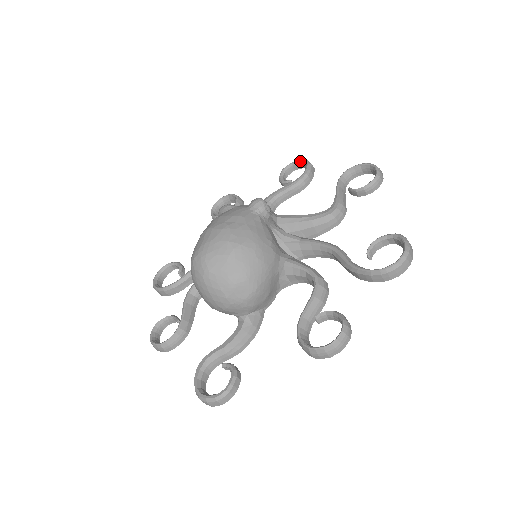
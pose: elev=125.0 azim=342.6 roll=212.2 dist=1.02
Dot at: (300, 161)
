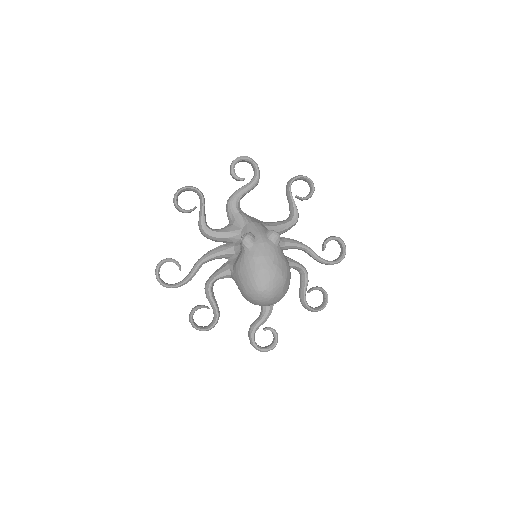
Dot at: (247, 159)
